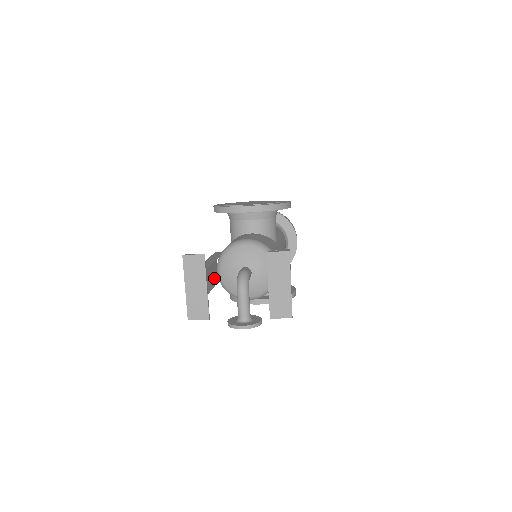
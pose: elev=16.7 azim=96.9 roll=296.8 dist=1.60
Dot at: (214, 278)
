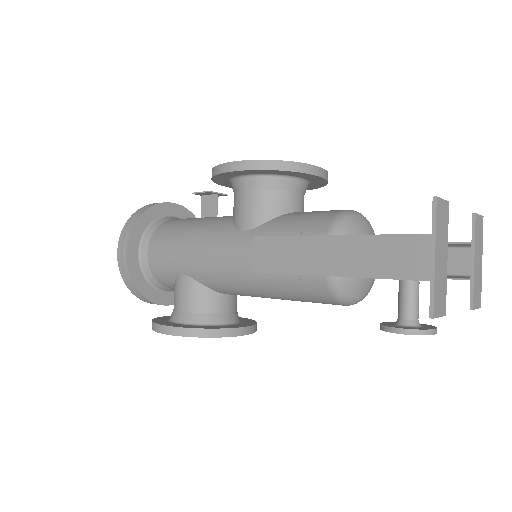
Dot at: (307, 271)
